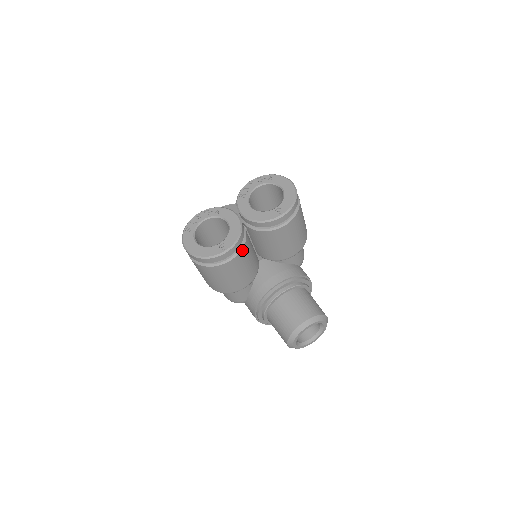
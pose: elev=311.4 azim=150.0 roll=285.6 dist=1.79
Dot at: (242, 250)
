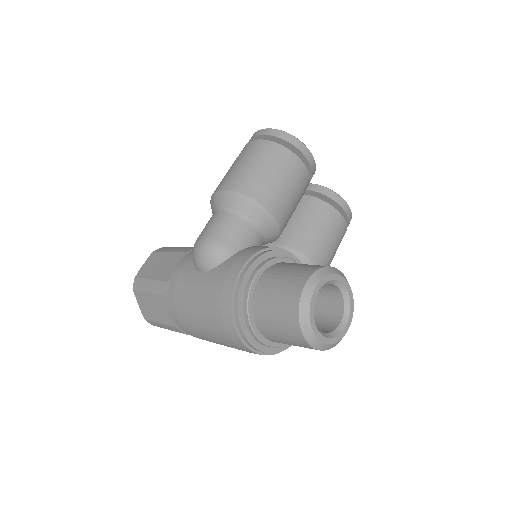
Dot at: (308, 178)
